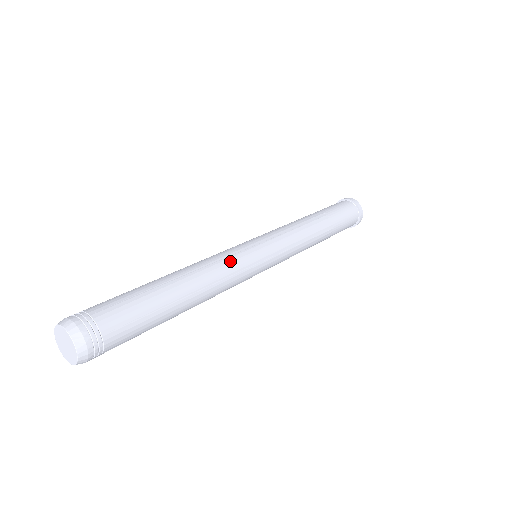
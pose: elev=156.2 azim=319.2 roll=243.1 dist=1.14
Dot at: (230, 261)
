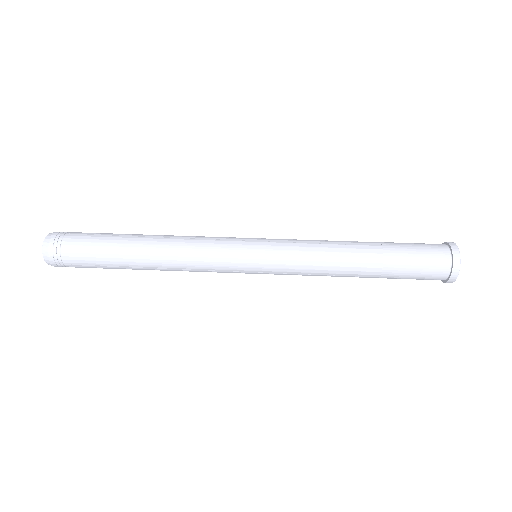
Dot at: (205, 242)
